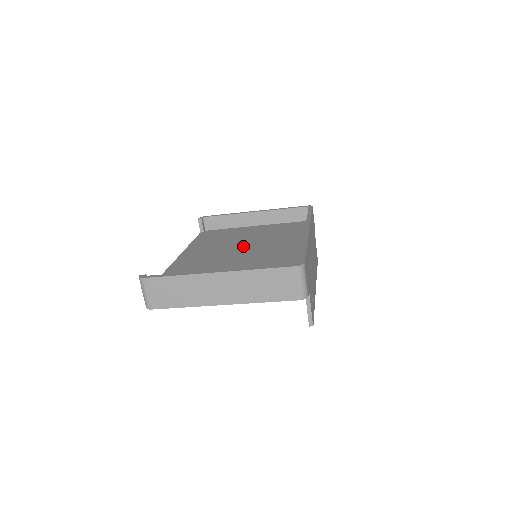
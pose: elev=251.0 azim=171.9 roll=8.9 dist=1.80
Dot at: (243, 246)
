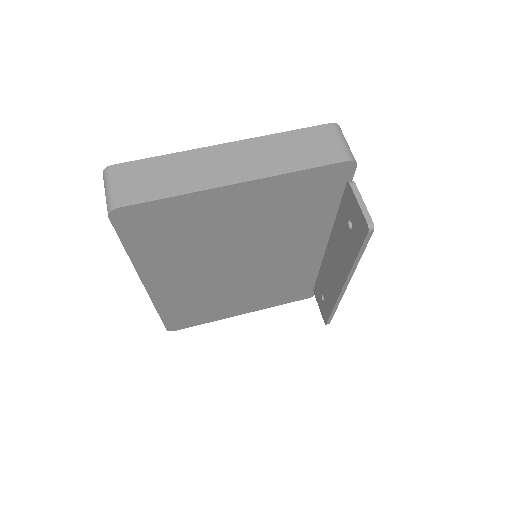
Dot at: occluded
